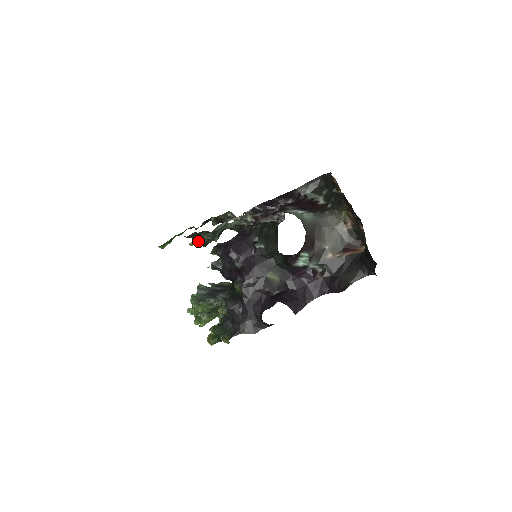
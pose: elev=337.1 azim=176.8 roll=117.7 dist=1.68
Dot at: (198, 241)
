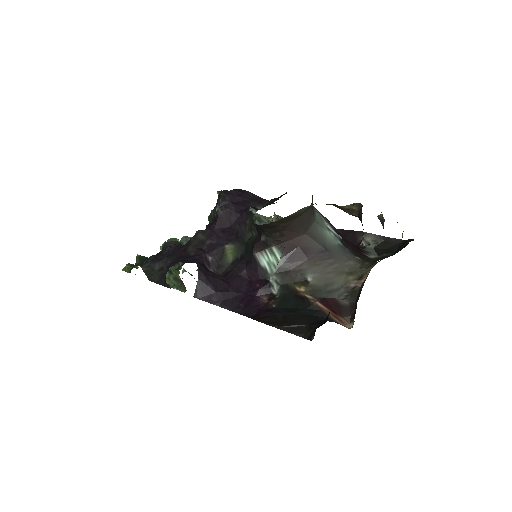
Dot at: occluded
